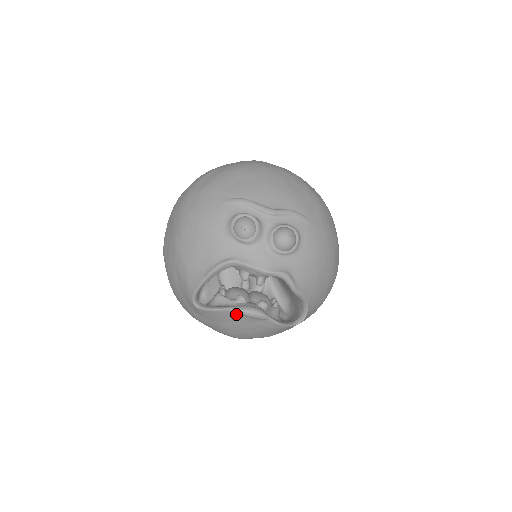
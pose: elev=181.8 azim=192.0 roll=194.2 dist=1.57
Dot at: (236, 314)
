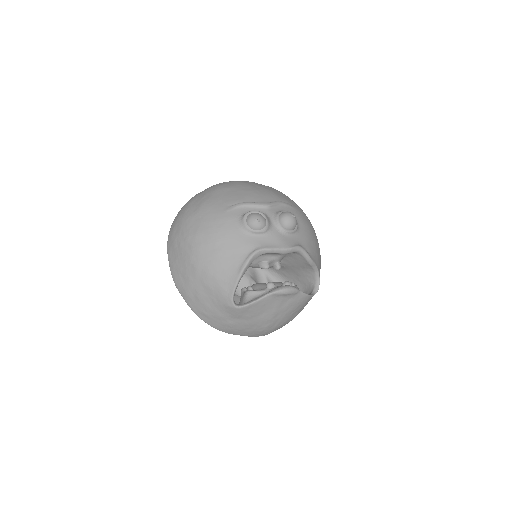
Dot at: (274, 298)
